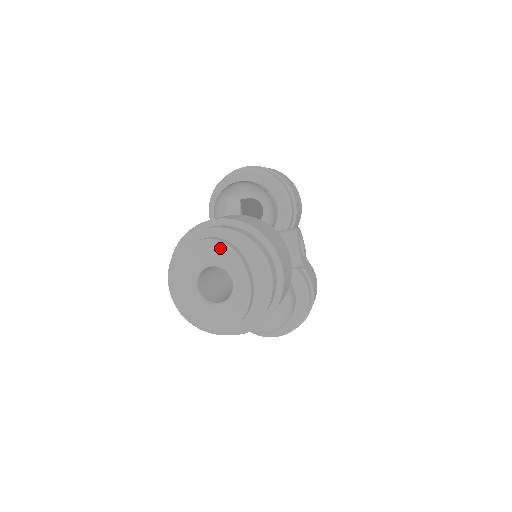
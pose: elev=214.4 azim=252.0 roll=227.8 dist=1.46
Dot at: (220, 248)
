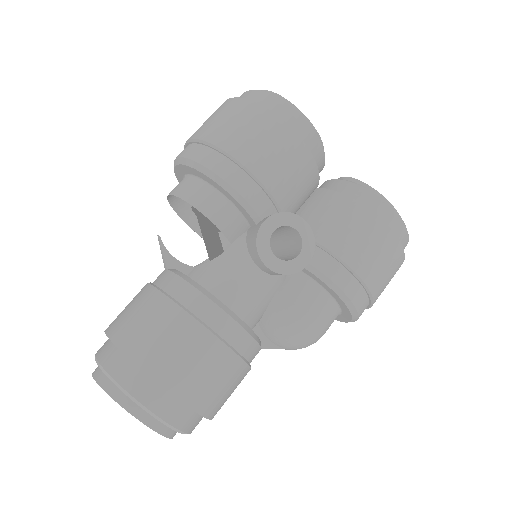
Dot at: occluded
